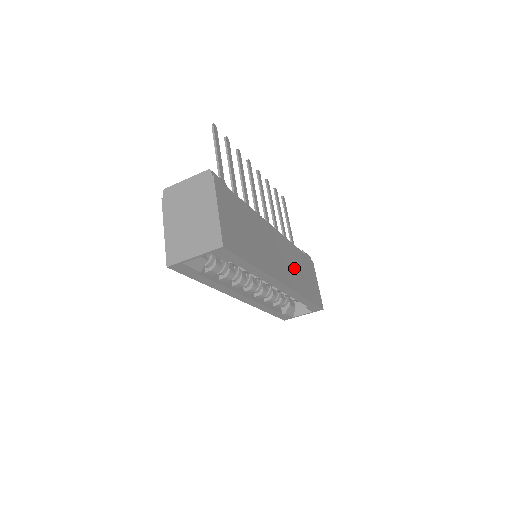
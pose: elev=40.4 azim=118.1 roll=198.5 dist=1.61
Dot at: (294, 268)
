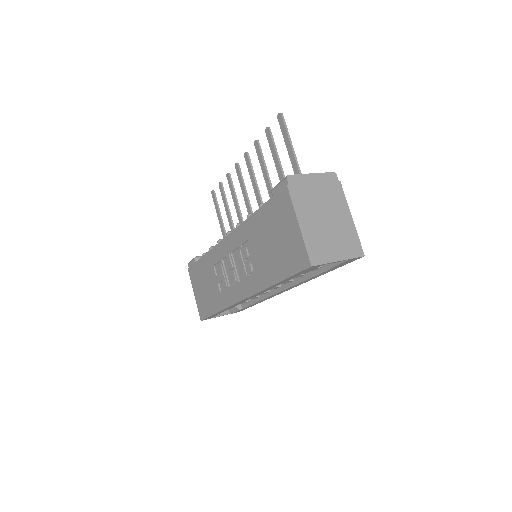
Dot at: occluded
